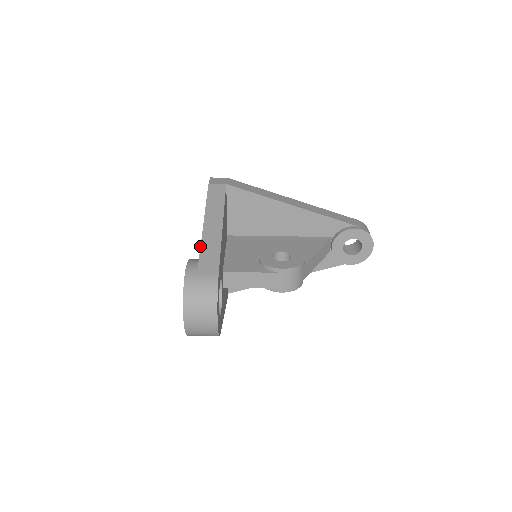
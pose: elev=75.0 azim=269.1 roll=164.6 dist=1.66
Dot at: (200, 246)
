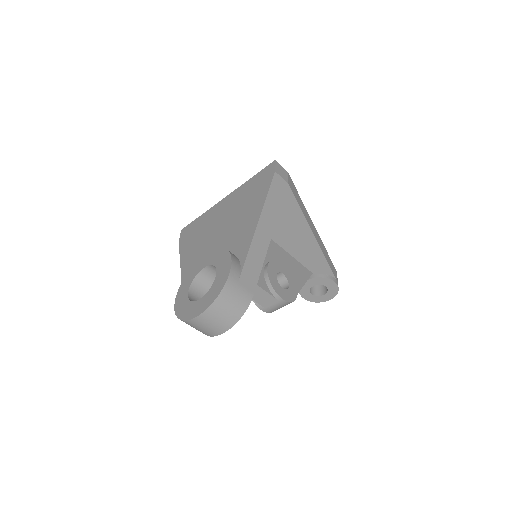
Dot at: (249, 249)
